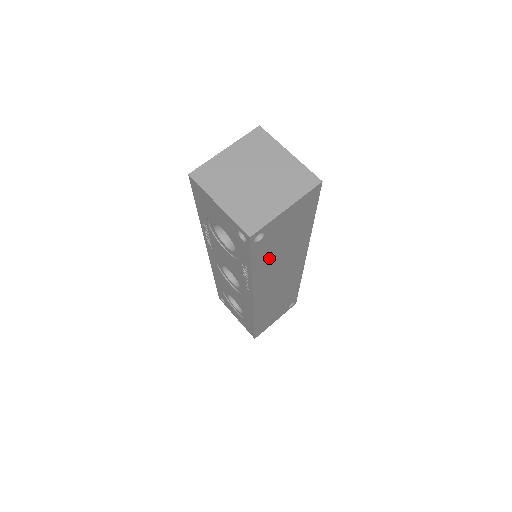
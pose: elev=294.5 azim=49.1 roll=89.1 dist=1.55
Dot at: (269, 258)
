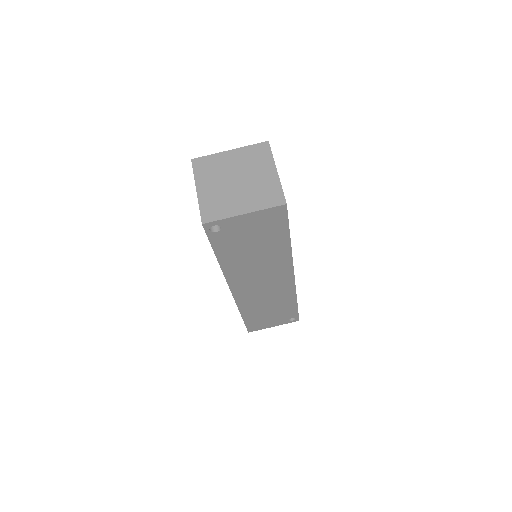
Dot at: (238, 254)
